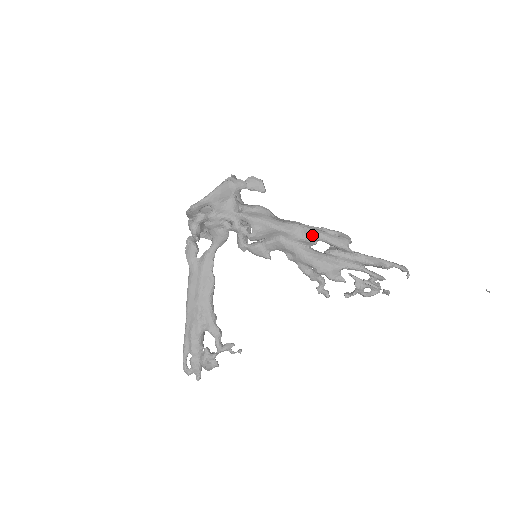
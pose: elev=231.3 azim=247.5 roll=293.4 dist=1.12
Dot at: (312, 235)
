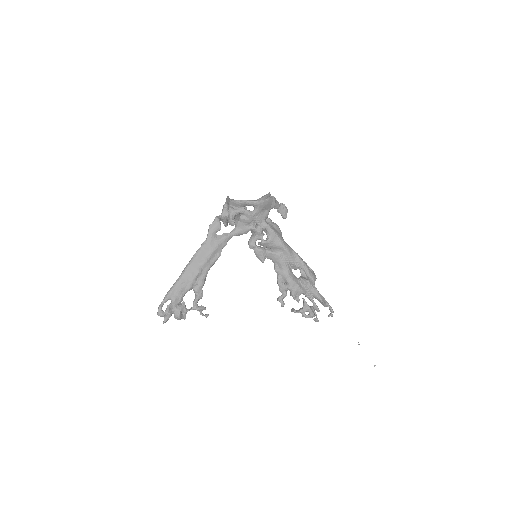
Dot at: (301, 263)
